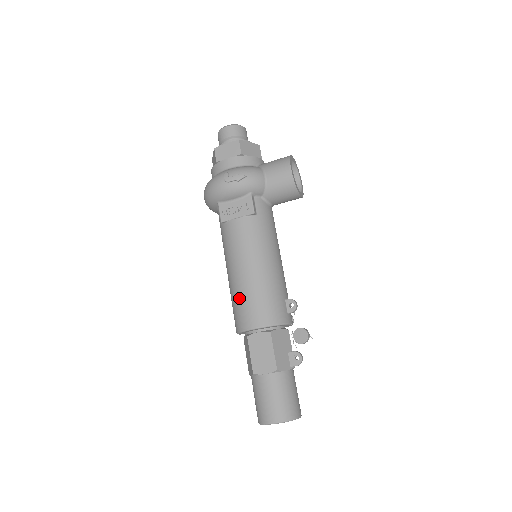
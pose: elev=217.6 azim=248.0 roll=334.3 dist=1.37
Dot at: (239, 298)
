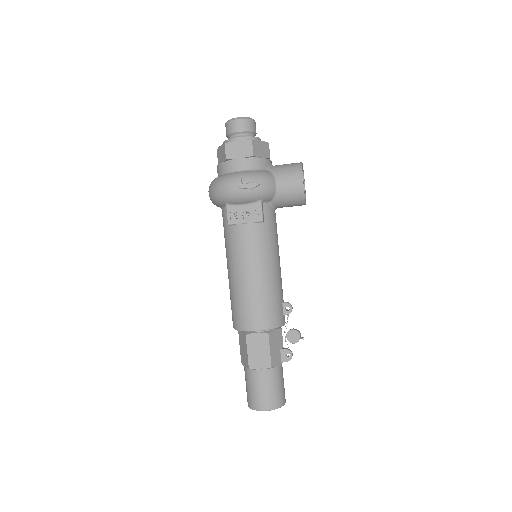
Dot at: (241, 301)
